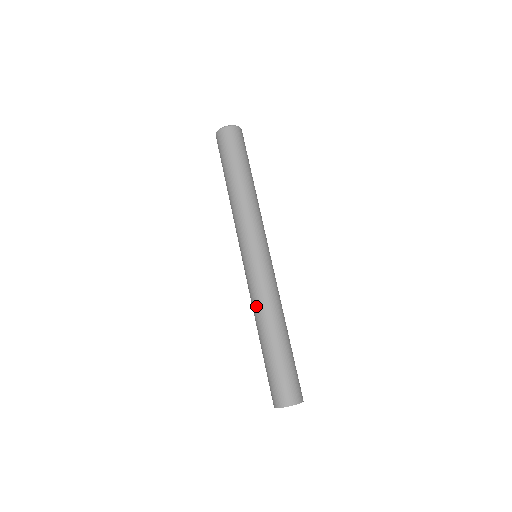
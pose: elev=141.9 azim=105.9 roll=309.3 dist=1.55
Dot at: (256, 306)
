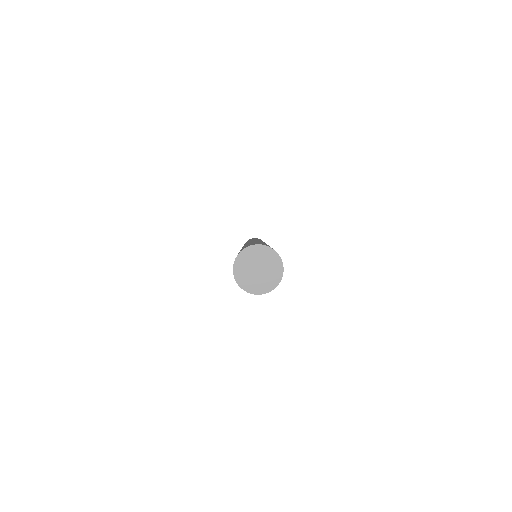
Dot at: occluded
